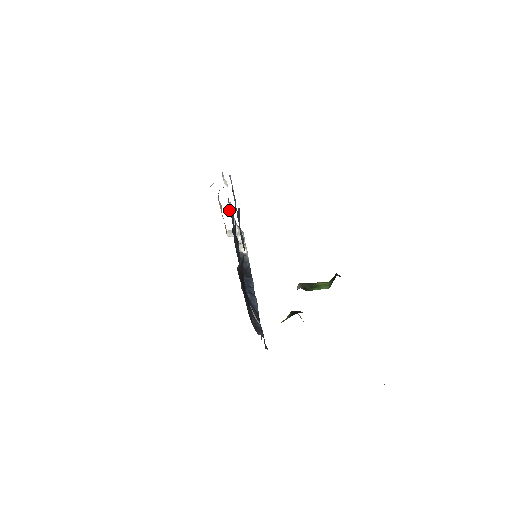
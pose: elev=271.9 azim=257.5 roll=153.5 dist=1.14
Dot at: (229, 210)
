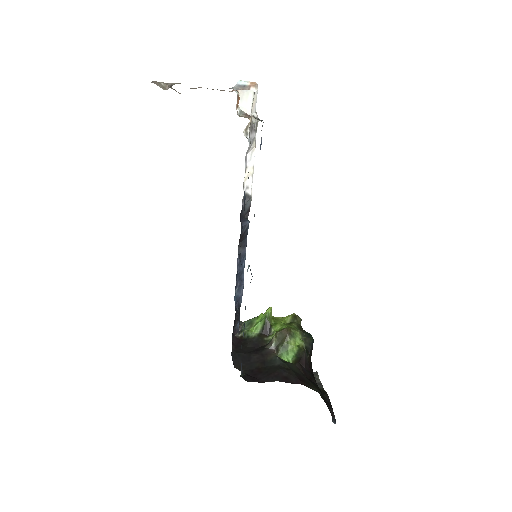
Dot at: (248, 125)
